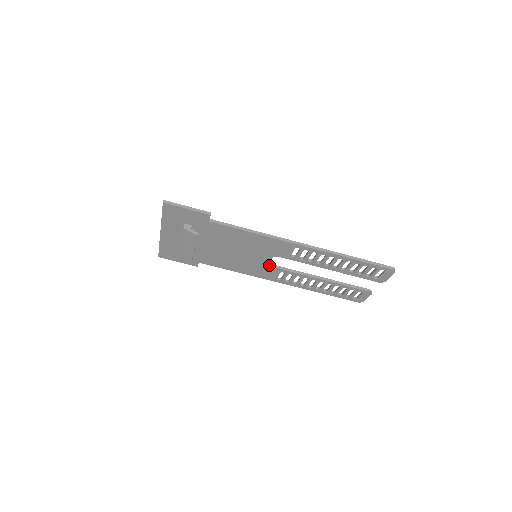
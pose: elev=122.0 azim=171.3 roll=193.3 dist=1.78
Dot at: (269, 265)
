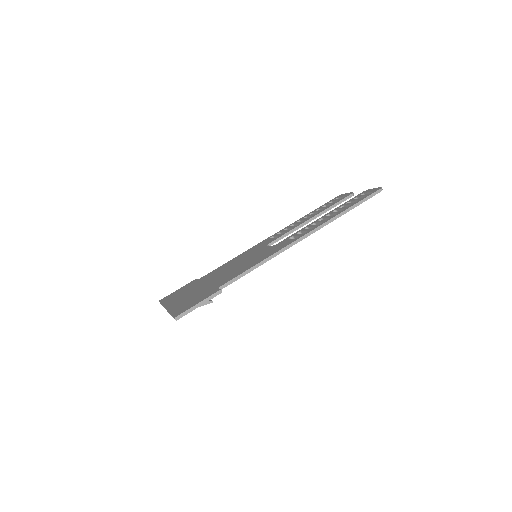
Dot at: occluded
